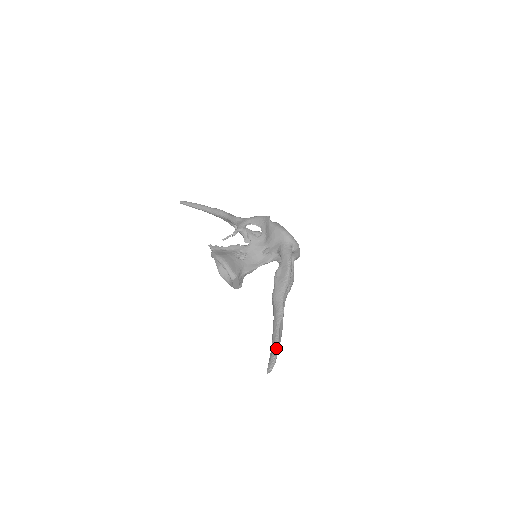
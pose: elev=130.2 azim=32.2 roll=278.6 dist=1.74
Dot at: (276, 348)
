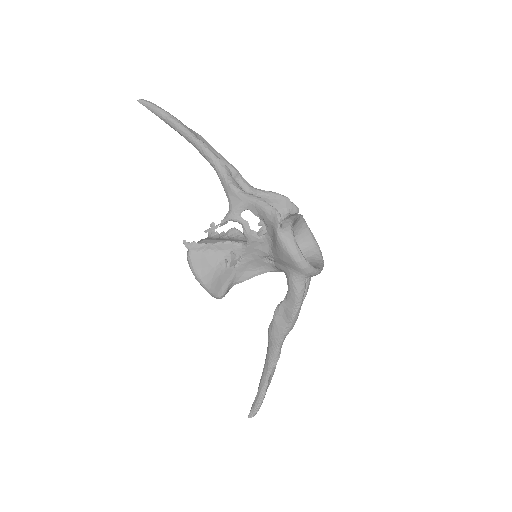
Dot at: (262, 398)
